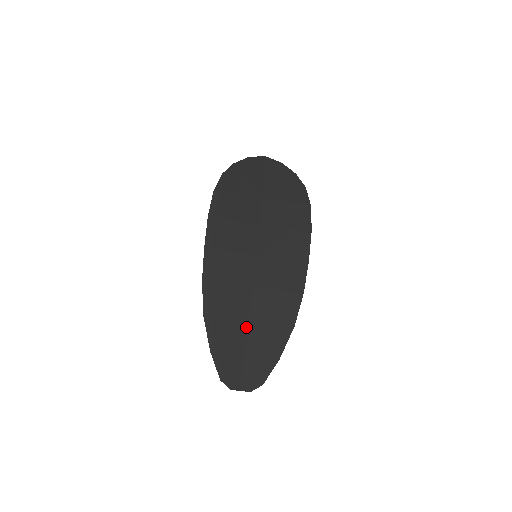
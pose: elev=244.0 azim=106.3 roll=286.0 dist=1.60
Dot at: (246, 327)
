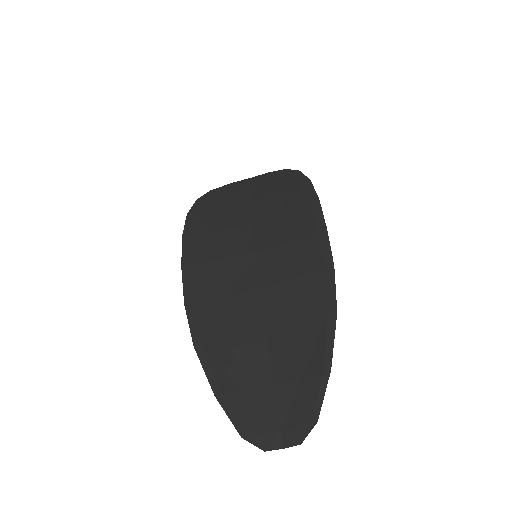
Dot at: (263, 343)
